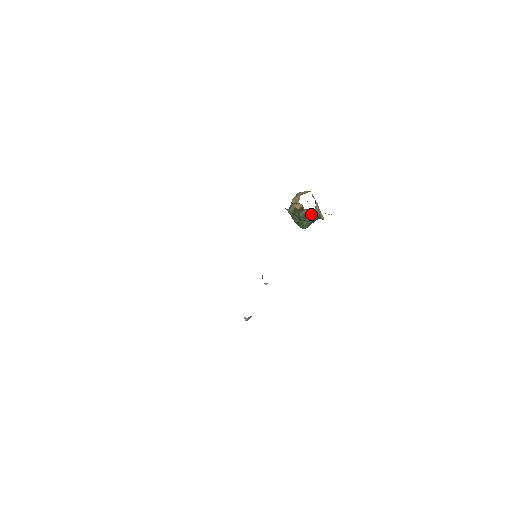
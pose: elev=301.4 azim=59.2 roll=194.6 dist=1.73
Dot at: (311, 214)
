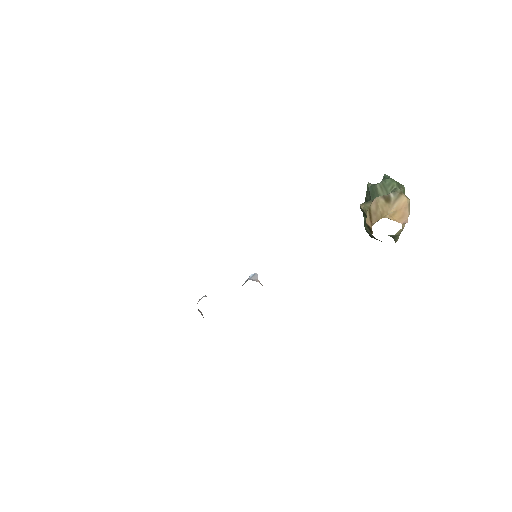
Dot at: occluded
